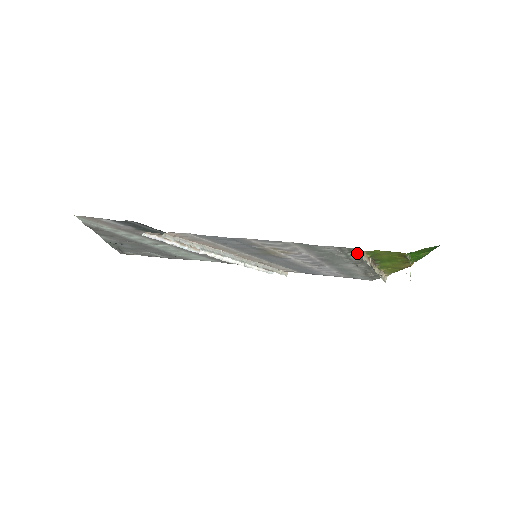
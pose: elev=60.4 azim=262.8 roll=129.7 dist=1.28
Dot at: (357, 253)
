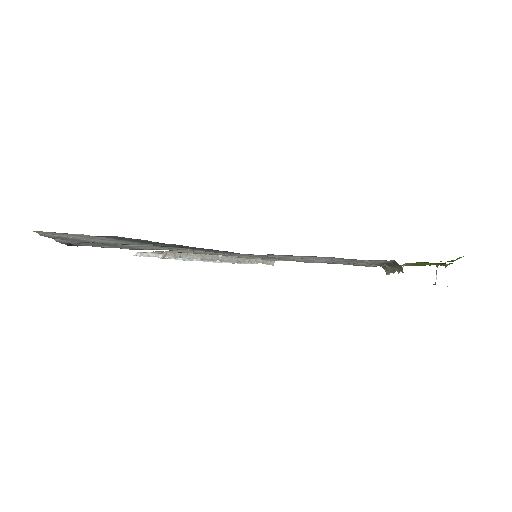
Dot at: (389, 261)
